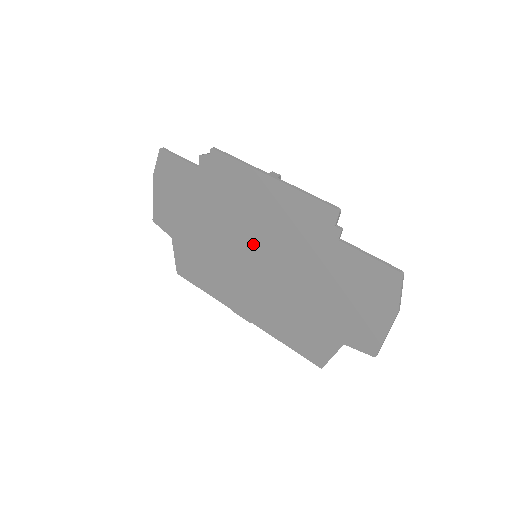
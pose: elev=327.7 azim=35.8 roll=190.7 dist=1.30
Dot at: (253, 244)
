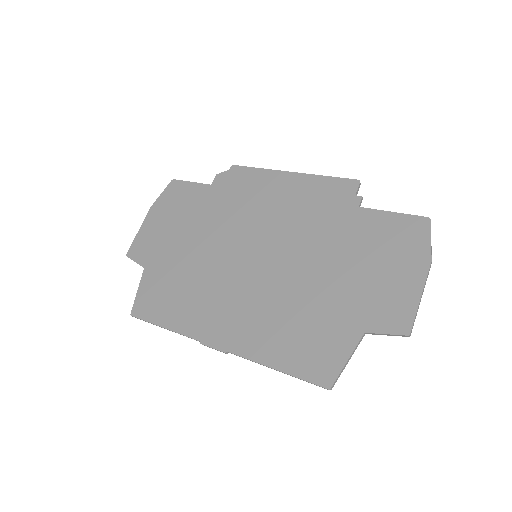
Dot at: (256, 241)
